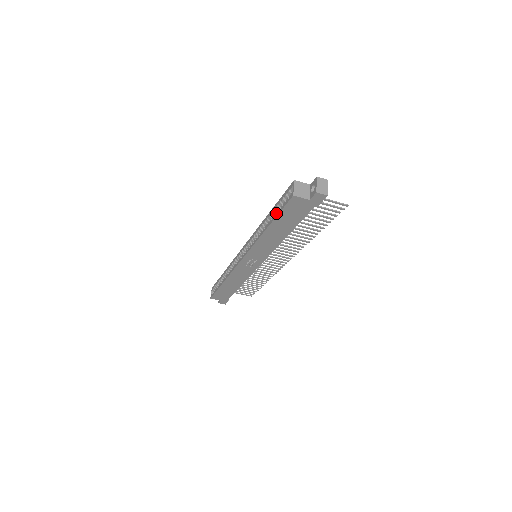
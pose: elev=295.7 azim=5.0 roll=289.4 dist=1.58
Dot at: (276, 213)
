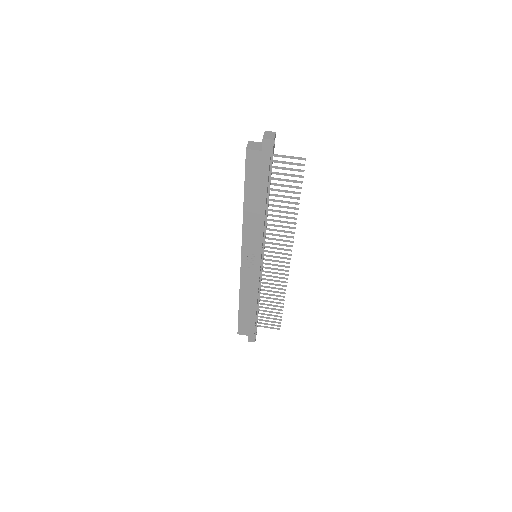
Dot at: (244, 181)
